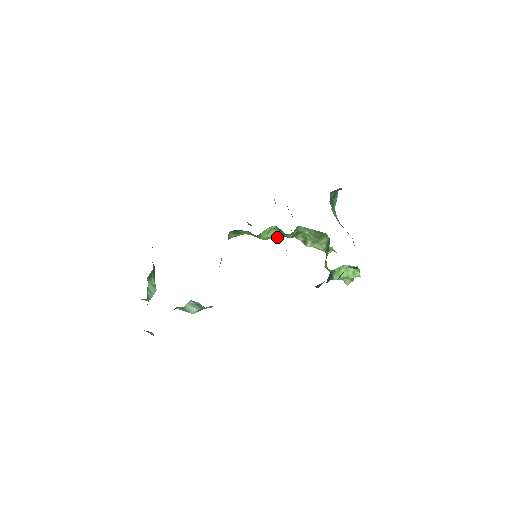
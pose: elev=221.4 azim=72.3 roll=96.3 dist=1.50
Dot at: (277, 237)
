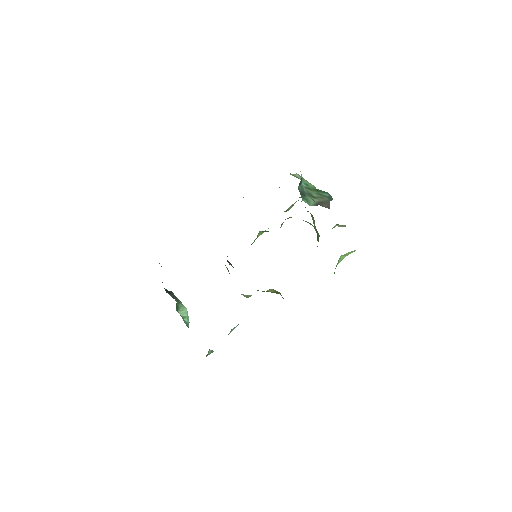
Dot at: occluded
